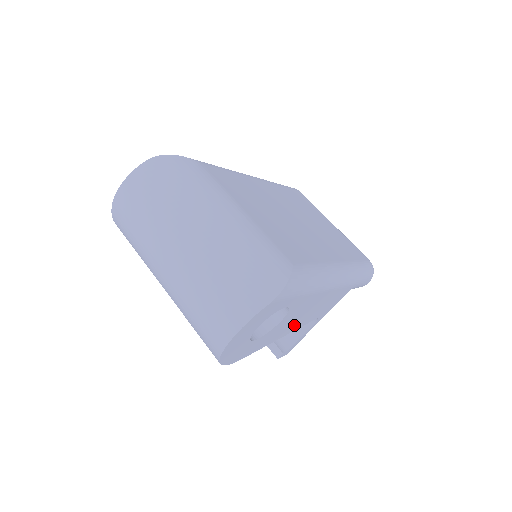
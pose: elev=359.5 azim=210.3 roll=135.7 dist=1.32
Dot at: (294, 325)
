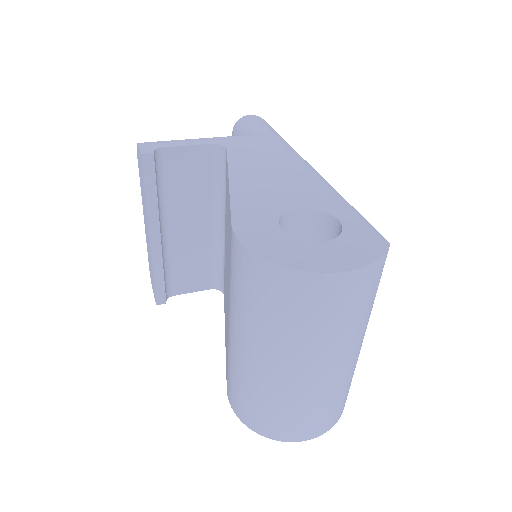
Dot at: occluded
